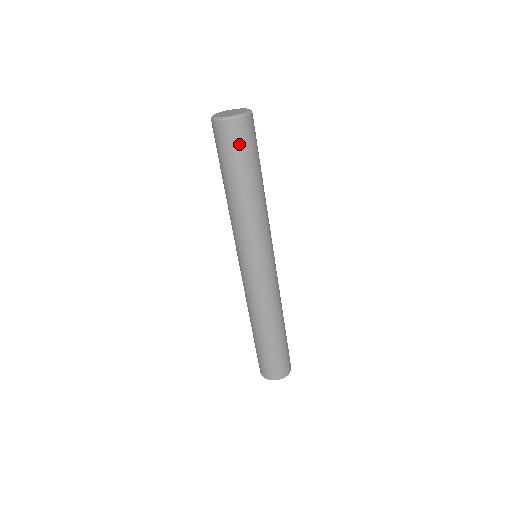
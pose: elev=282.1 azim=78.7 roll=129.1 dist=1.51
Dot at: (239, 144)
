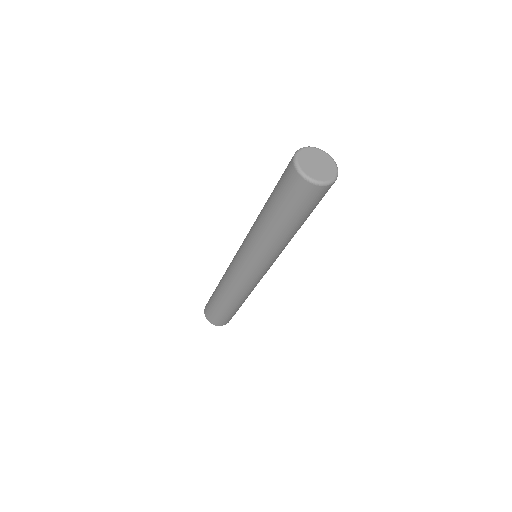
Dot at: (302, 201)
